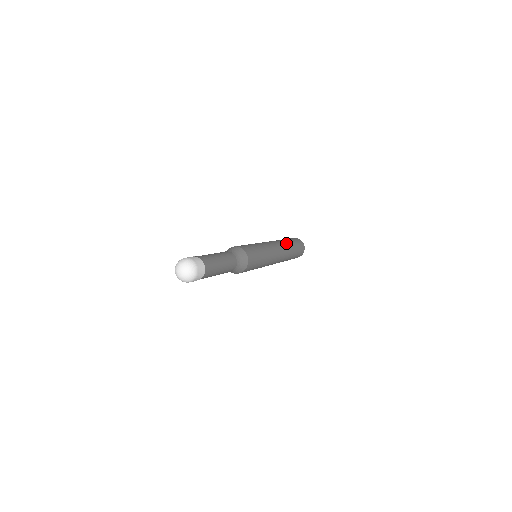
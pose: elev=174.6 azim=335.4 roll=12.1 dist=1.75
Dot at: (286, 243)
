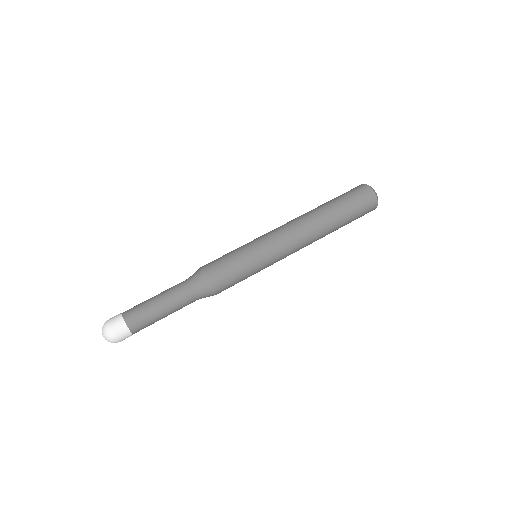
Dot at: (326, 223)
